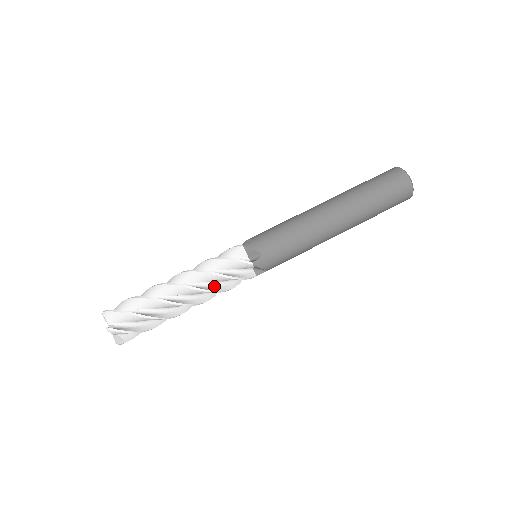
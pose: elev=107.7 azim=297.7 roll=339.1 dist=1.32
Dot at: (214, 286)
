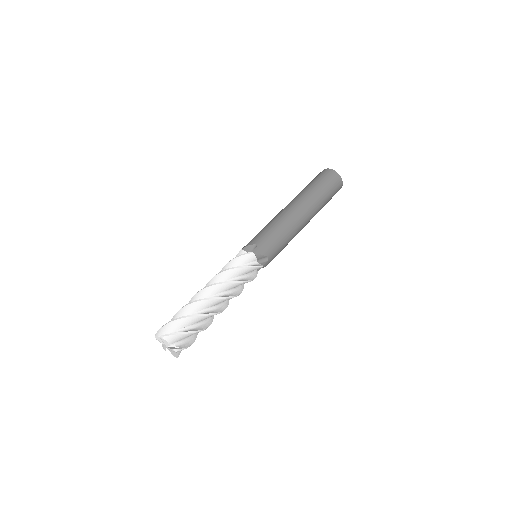
Dot at: (237, 289)
